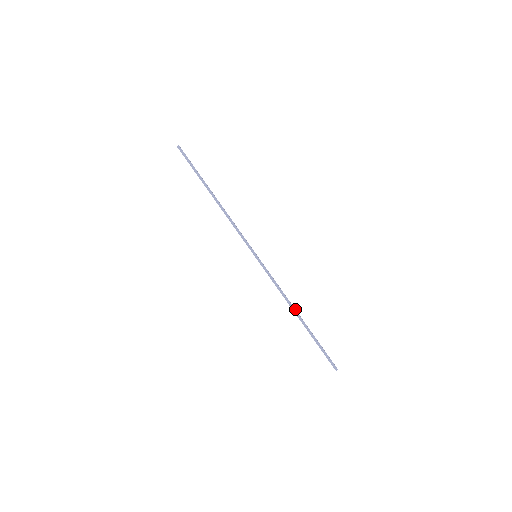
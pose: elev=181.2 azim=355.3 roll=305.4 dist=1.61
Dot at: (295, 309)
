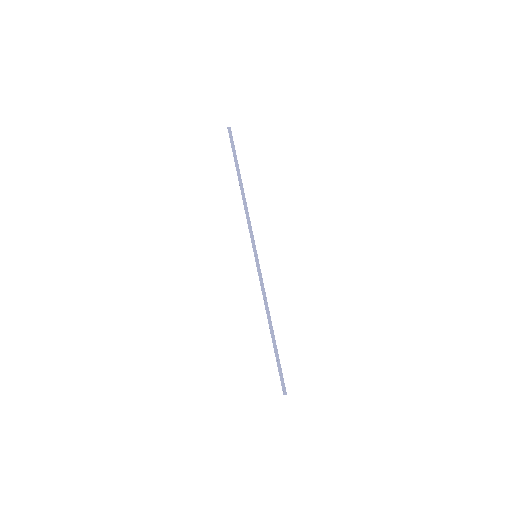
Dot at: (270, 321)
